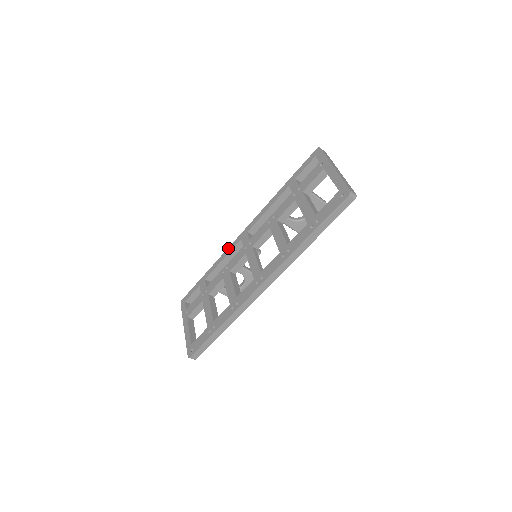
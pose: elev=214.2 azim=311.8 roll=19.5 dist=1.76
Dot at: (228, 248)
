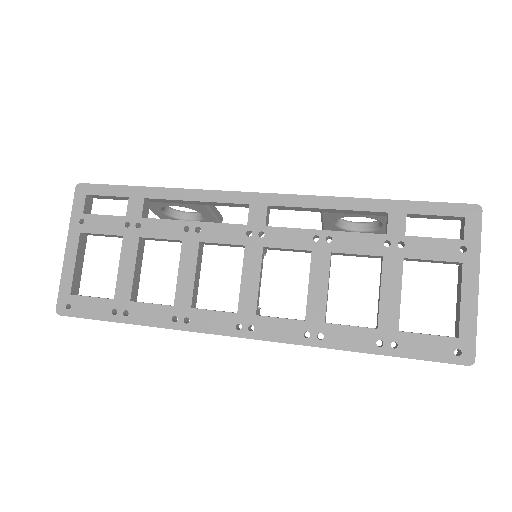
Dot at: (217, 191)
